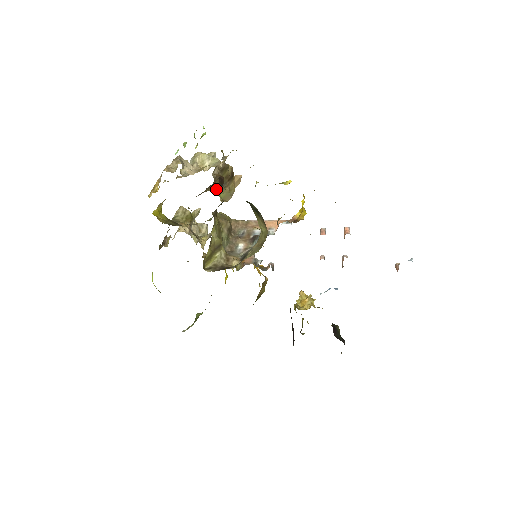
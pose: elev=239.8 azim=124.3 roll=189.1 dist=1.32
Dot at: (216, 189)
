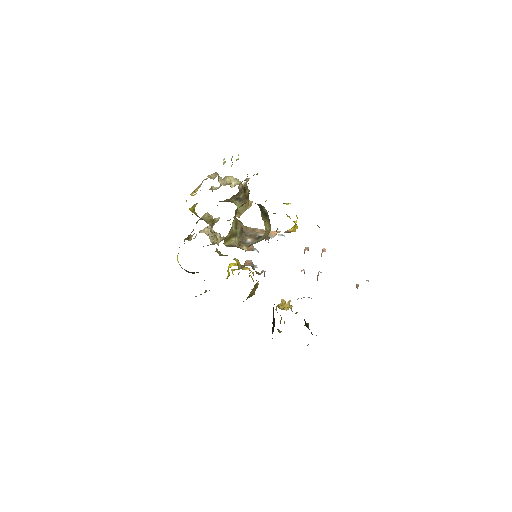
Dot at: (236, 202)
